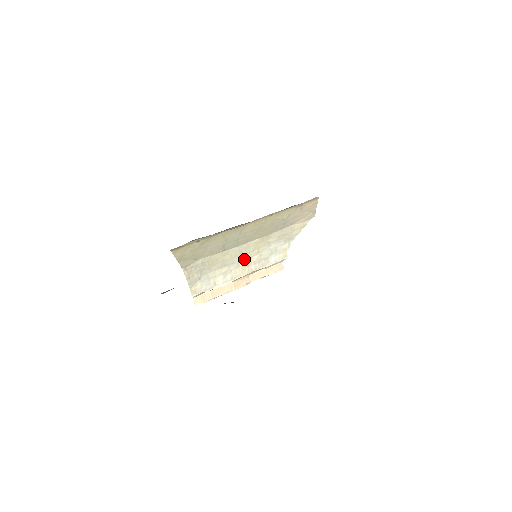
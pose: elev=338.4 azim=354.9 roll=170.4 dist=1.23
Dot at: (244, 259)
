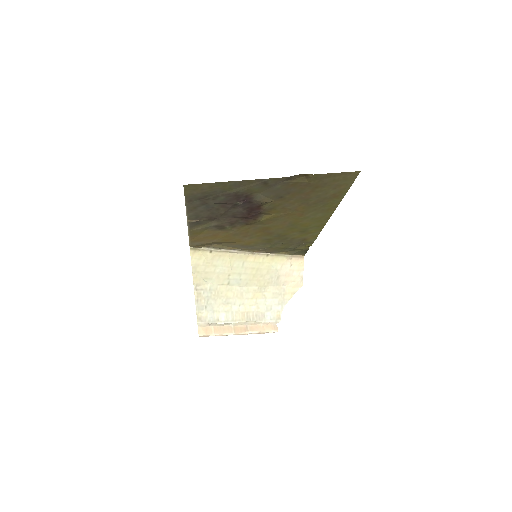
Dot at: (244, 305)
